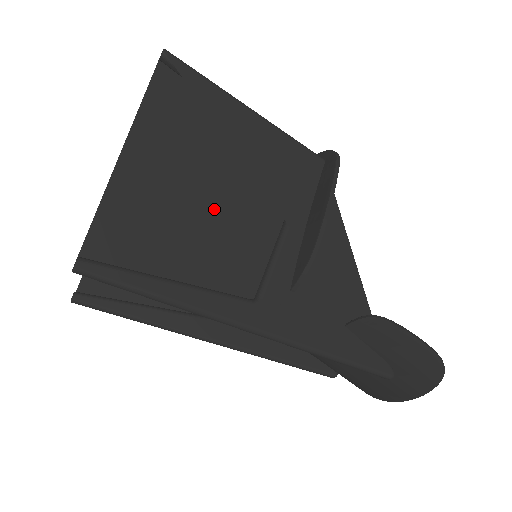
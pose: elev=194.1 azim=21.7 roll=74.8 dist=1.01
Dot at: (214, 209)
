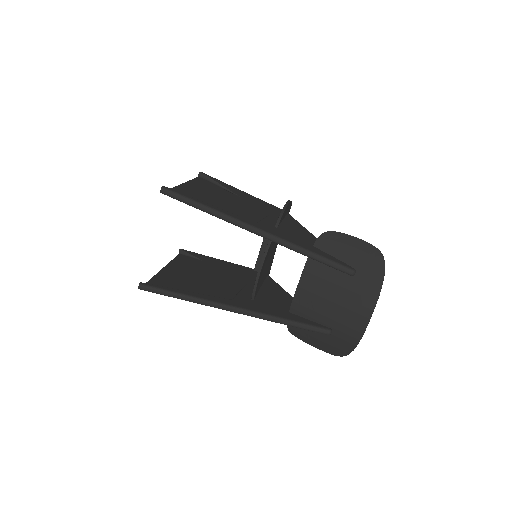
Dot at: (228, 206)
